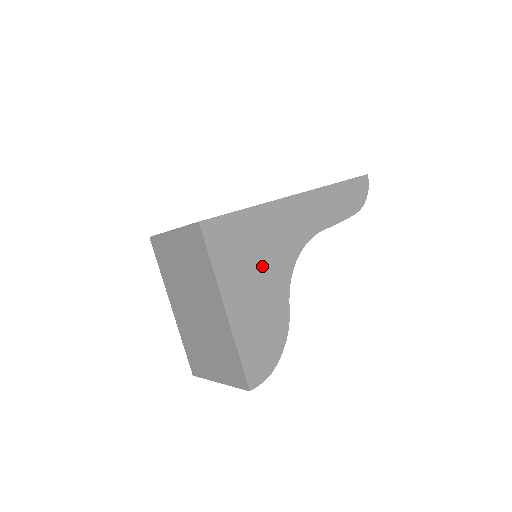
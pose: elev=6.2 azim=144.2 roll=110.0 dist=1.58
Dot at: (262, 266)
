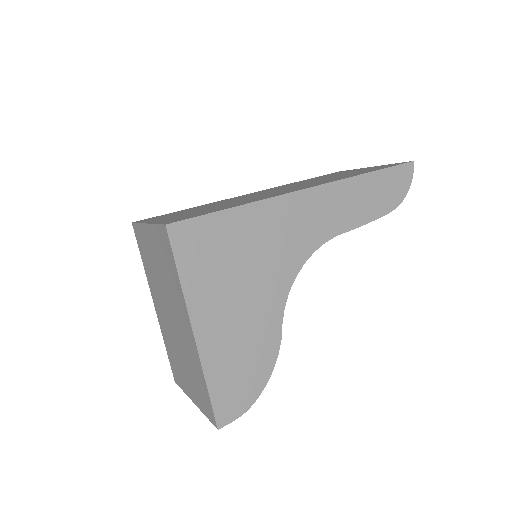
Dot at: (249, 280)
